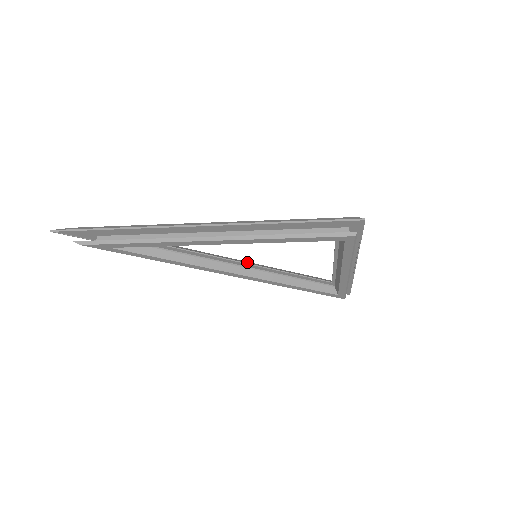
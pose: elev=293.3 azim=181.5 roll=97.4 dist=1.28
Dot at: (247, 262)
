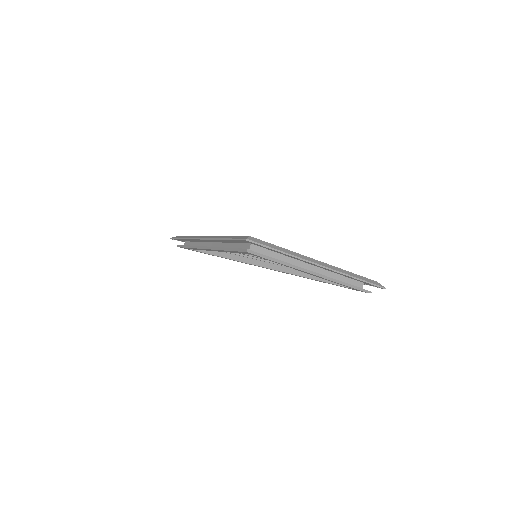
Dot at: occluded
